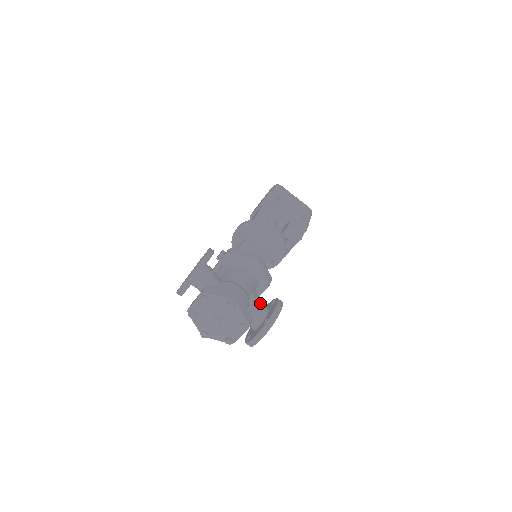
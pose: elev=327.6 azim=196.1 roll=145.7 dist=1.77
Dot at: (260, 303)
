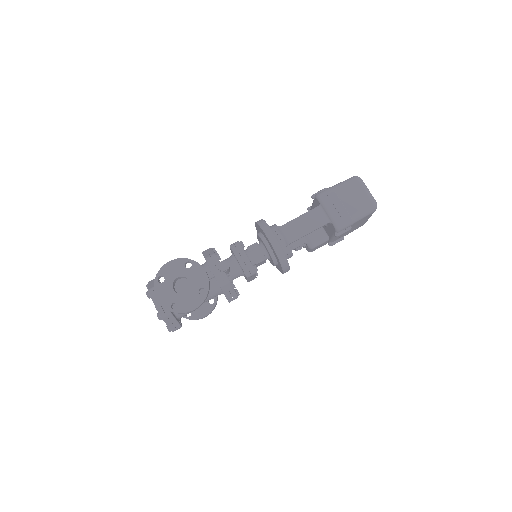
Dot at: occluded
